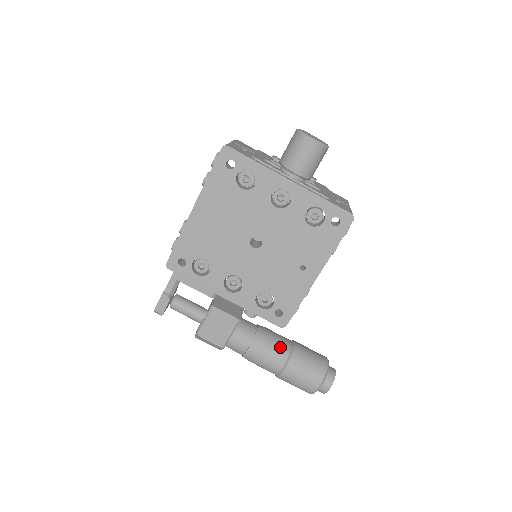
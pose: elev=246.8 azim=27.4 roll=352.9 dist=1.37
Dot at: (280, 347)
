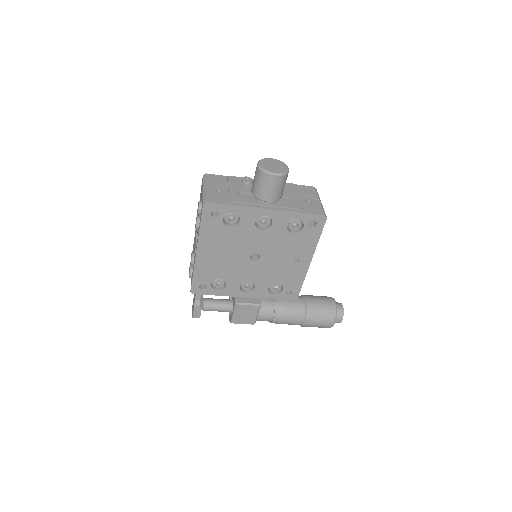
Dot at: (296, 308)
